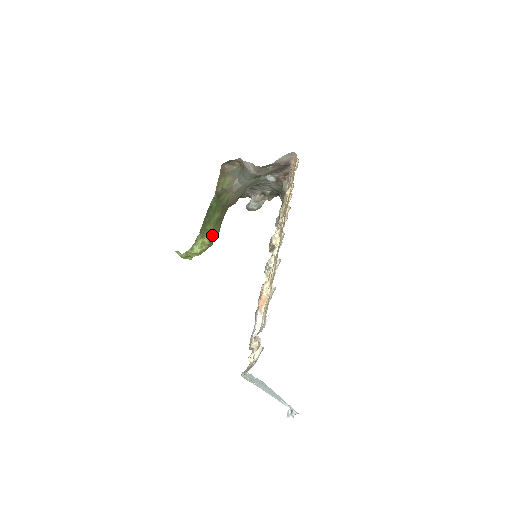
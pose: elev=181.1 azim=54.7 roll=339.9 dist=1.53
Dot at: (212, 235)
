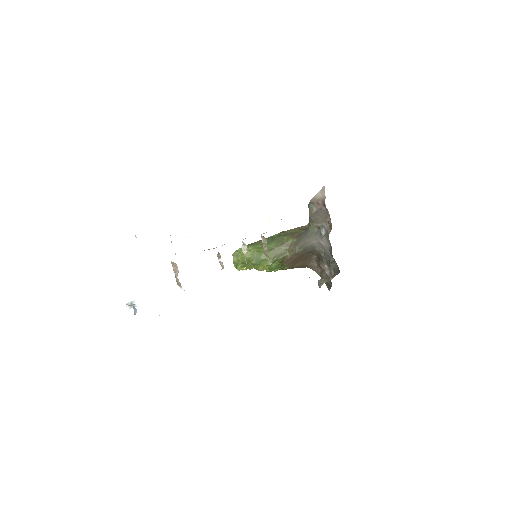
Dot at: (257, 252)
